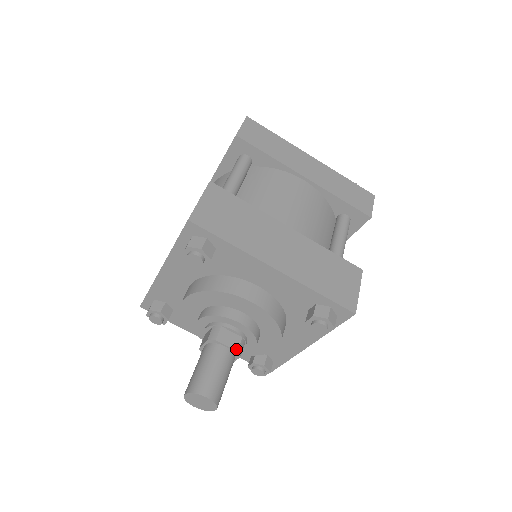
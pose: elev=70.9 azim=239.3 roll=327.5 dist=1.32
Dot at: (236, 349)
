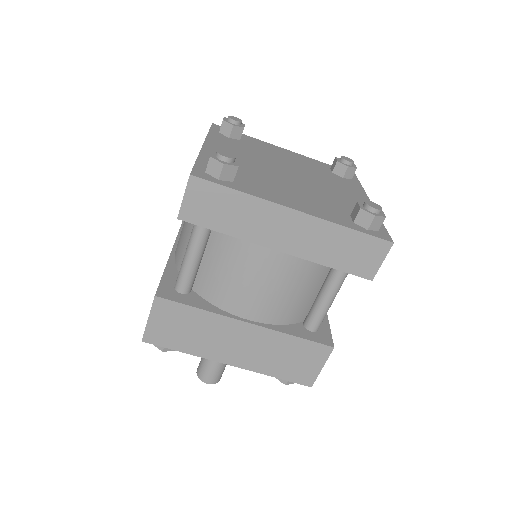
Dot at: occluded
